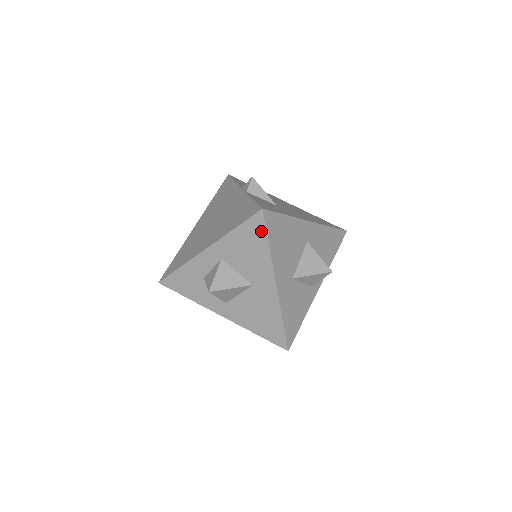
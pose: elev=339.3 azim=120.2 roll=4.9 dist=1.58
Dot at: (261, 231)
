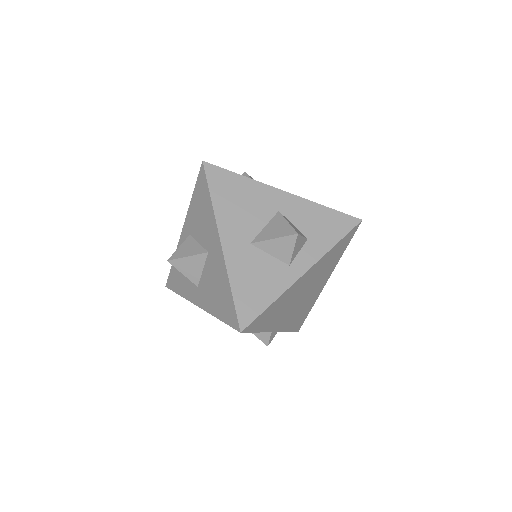
Dot at: (205, 185)
